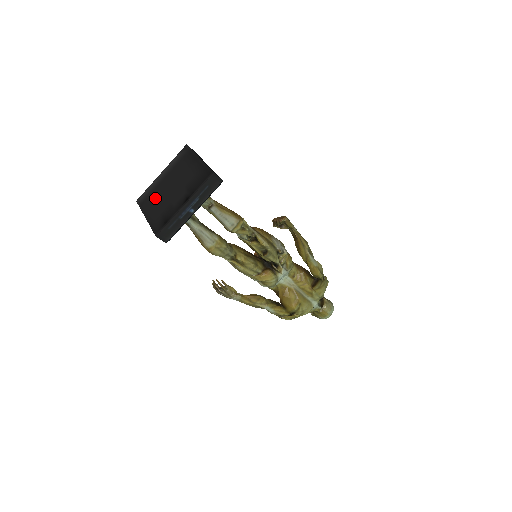
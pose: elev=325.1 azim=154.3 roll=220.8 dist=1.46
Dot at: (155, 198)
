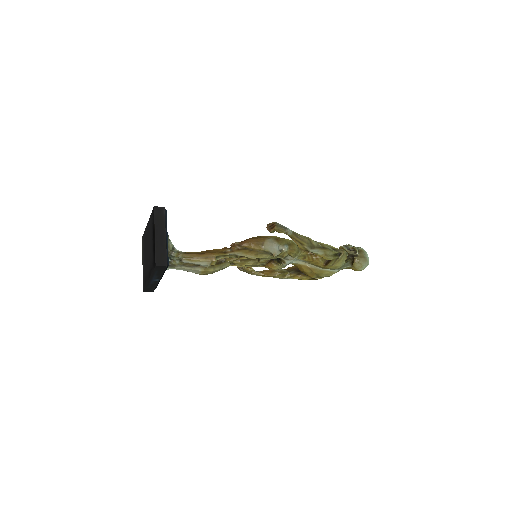
Dot at: (145, 249)
